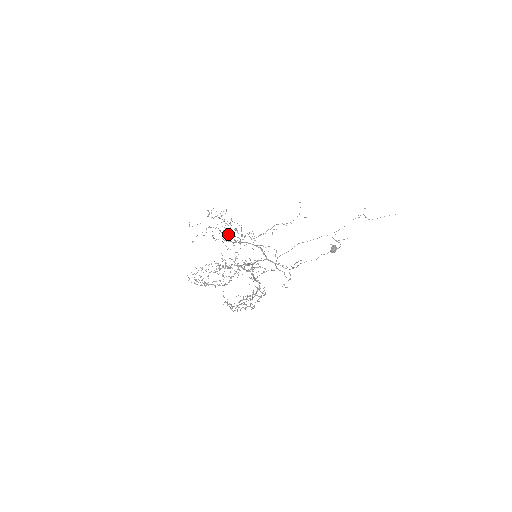
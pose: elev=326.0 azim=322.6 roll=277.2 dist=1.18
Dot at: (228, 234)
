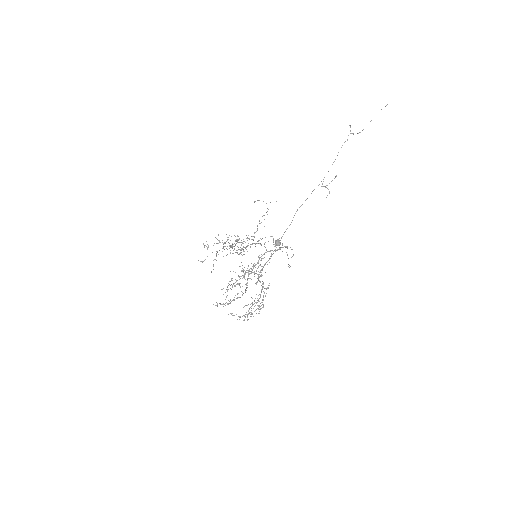
Dot at: occluded
